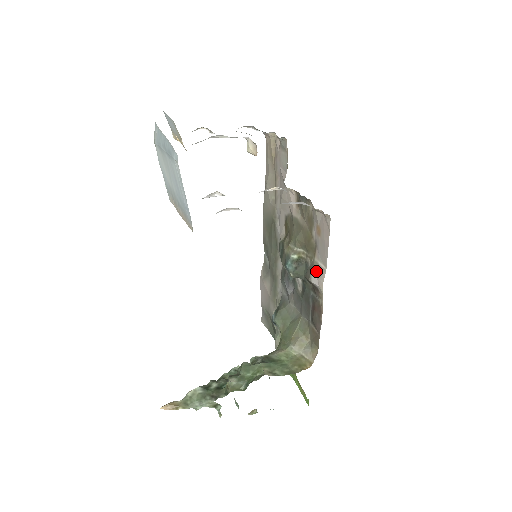
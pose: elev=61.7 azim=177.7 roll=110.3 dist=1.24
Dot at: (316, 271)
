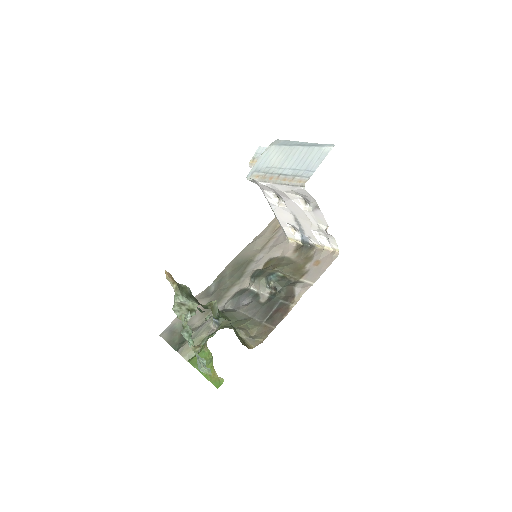
Dot at: (301, 284)
